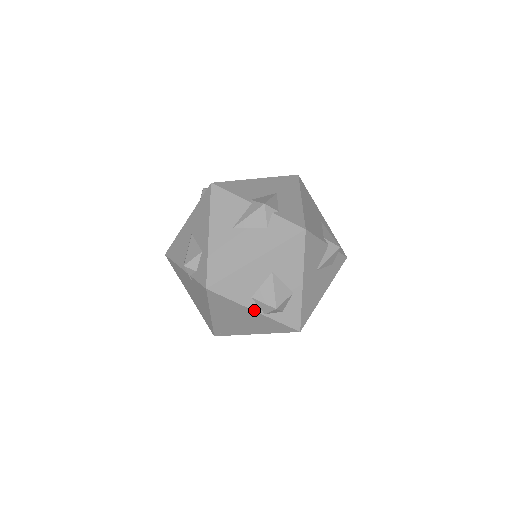
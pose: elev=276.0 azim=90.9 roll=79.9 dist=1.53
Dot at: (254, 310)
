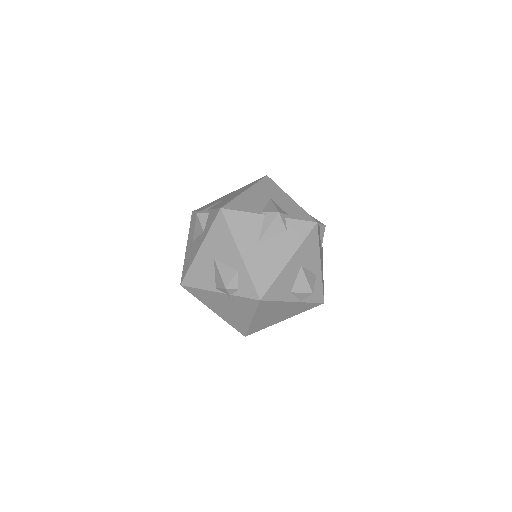
Dot at: (294, 301)
